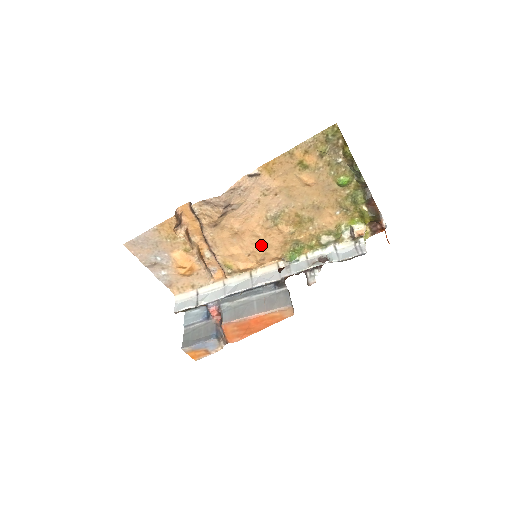
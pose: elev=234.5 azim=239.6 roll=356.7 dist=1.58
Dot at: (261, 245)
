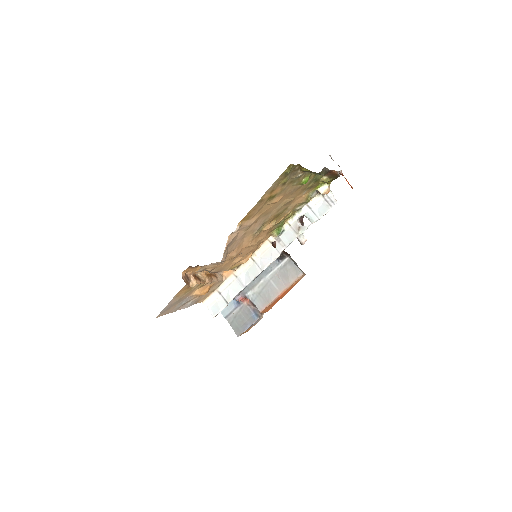
Dot at: (254, 245)
